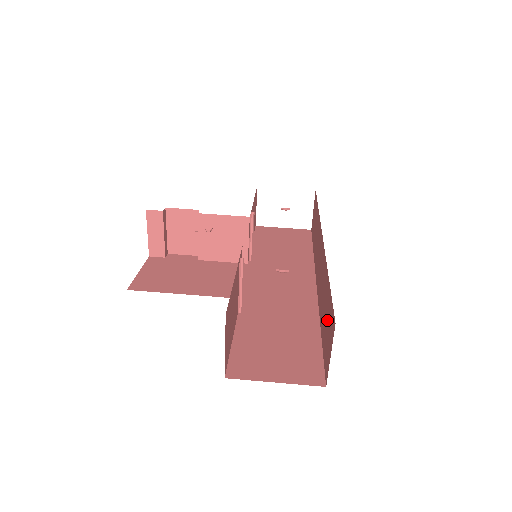
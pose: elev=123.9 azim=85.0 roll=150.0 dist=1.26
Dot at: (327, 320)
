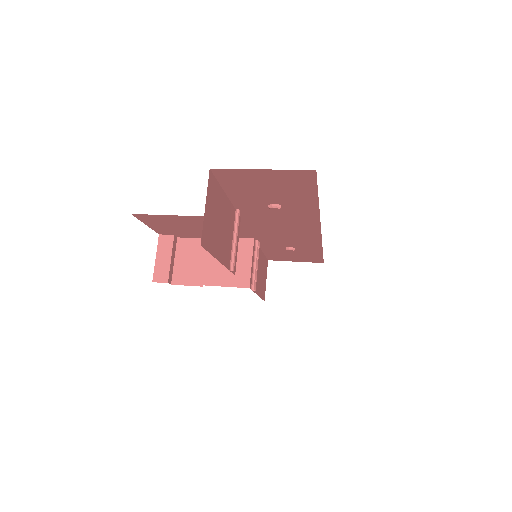
Dot at: occluded
